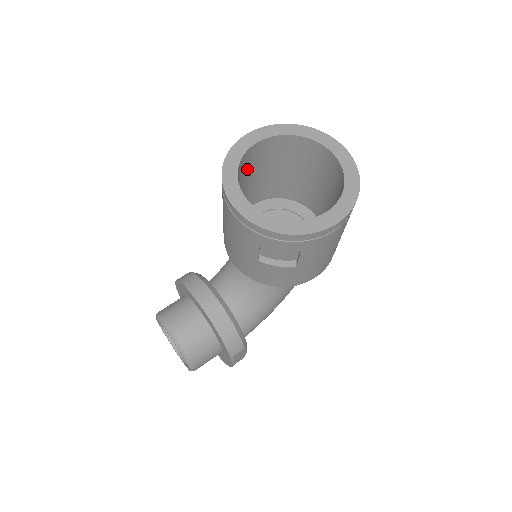
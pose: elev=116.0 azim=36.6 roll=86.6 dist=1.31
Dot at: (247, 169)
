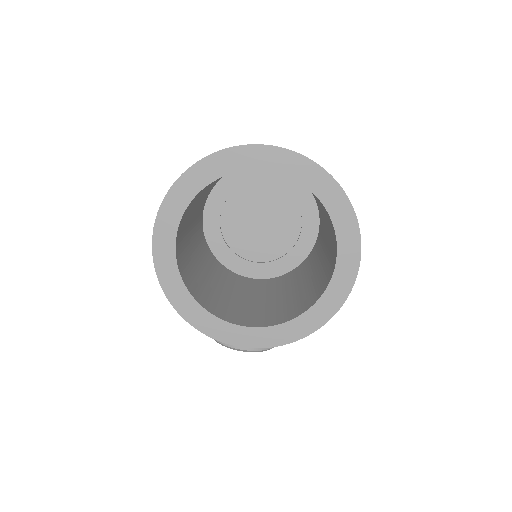
Dot at: (185, 252)
